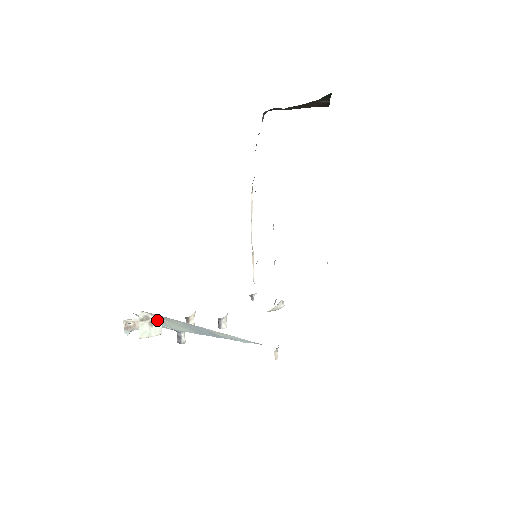
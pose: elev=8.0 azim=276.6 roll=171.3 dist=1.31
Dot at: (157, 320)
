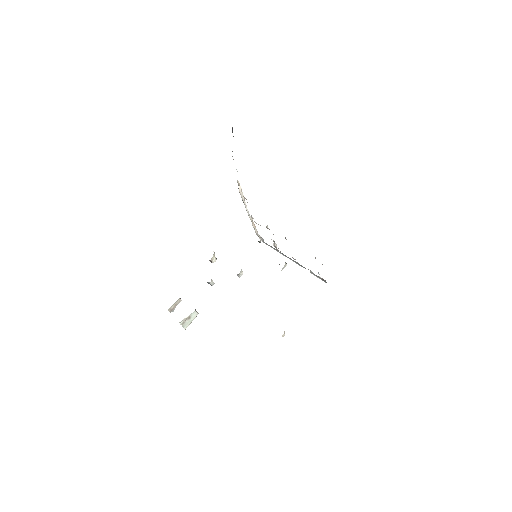
Dot at: (192, 313)
